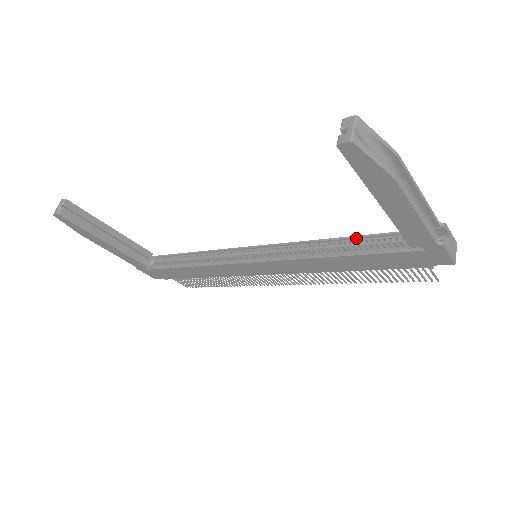
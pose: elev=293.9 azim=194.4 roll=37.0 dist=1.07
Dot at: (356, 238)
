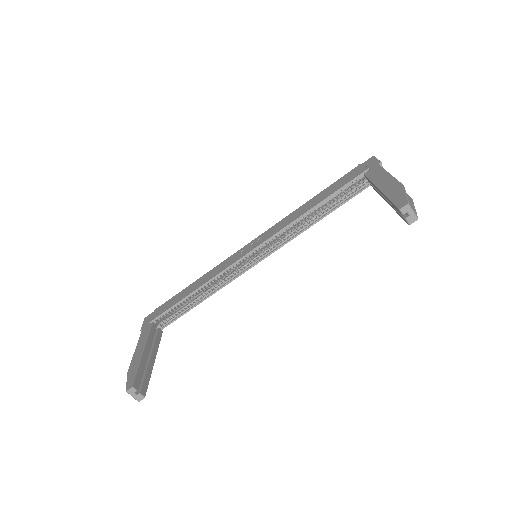
Dot at: (325, 200)
